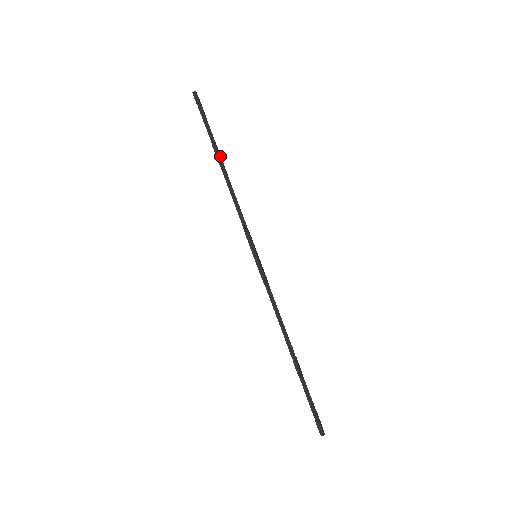
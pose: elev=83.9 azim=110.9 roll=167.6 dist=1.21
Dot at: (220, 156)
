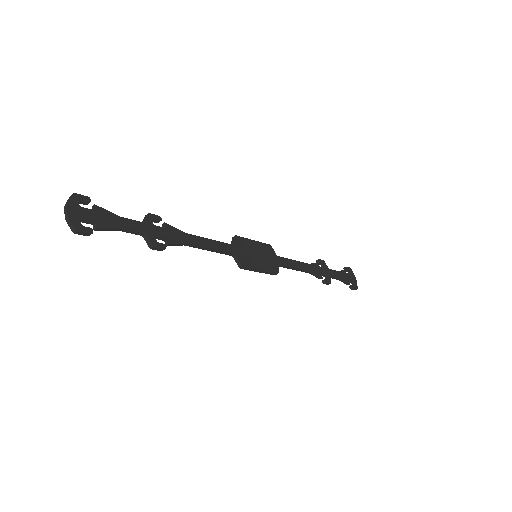
Dot at: (162, 237)
